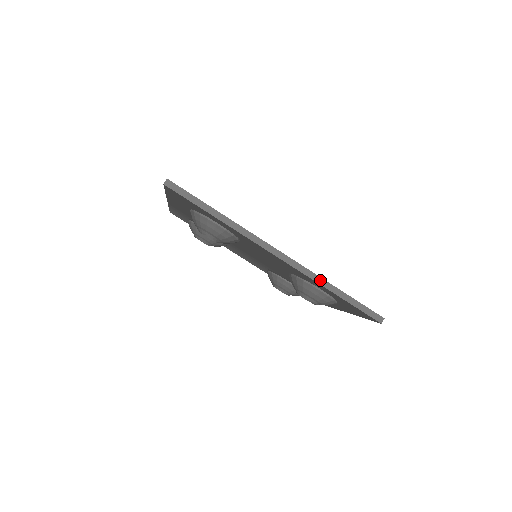
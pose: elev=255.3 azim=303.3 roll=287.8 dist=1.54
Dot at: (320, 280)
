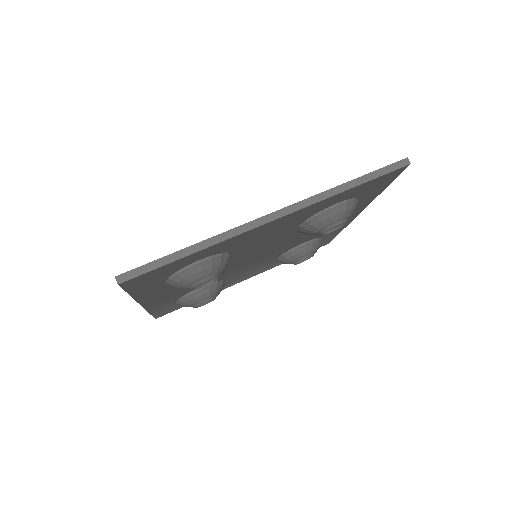
Dot at: (328, 193)
